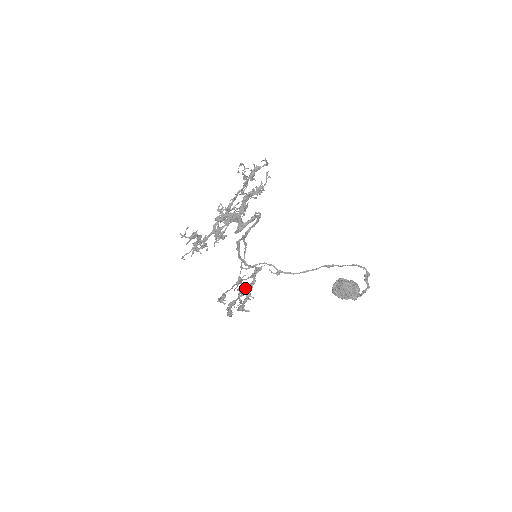
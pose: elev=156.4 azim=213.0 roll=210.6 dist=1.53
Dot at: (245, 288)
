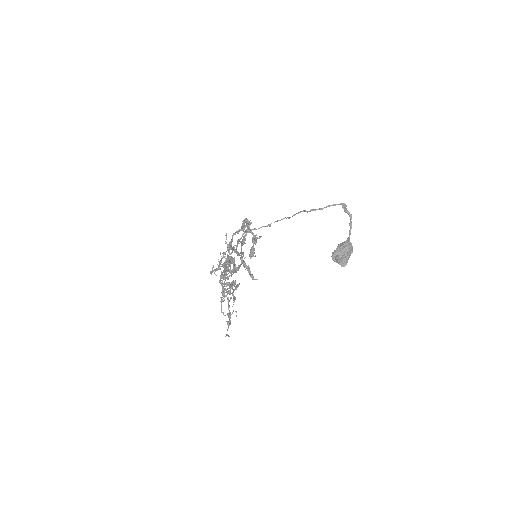
Dot at: occluded
